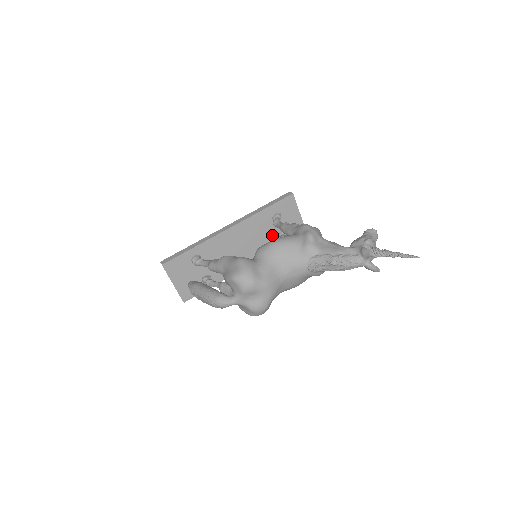
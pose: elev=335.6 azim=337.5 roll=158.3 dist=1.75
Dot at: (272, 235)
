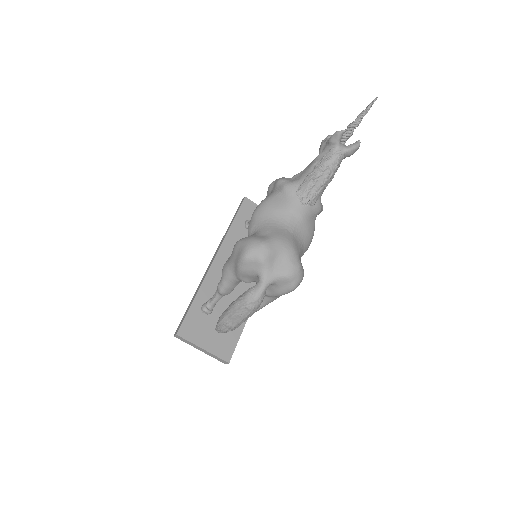
Dot at: occluded
